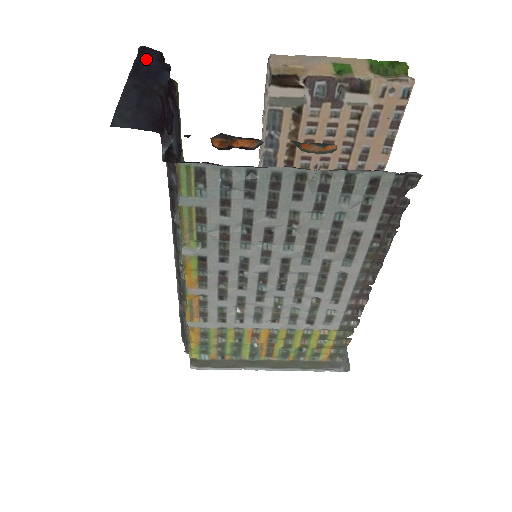
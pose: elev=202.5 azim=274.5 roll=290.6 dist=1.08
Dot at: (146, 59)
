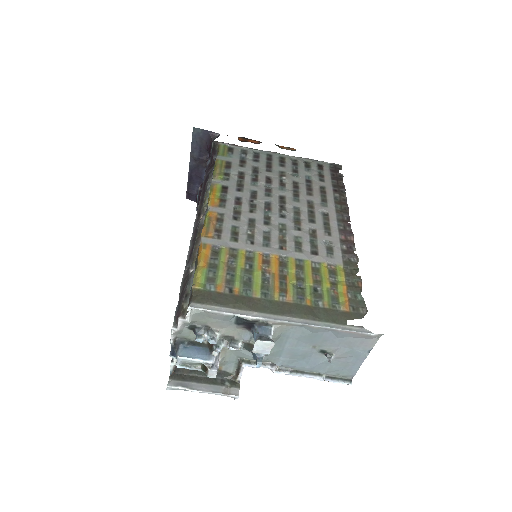
Dot at: (192, 188)
